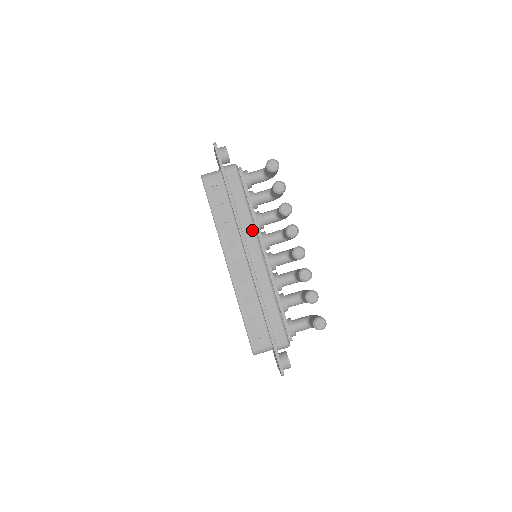
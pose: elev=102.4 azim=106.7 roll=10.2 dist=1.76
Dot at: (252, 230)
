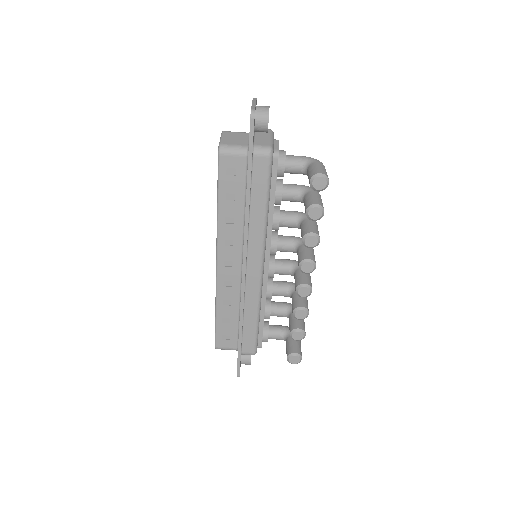
Dot at: (261, 239)
